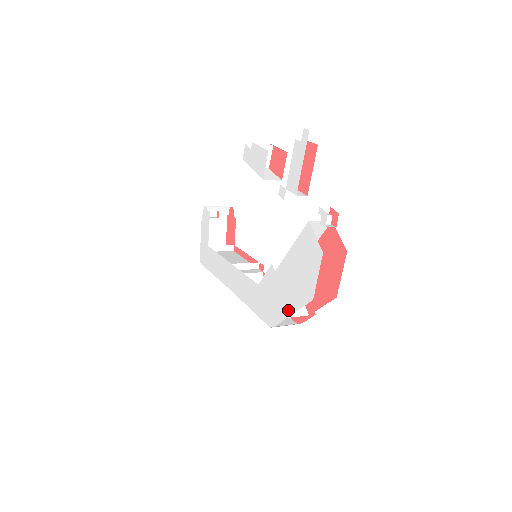
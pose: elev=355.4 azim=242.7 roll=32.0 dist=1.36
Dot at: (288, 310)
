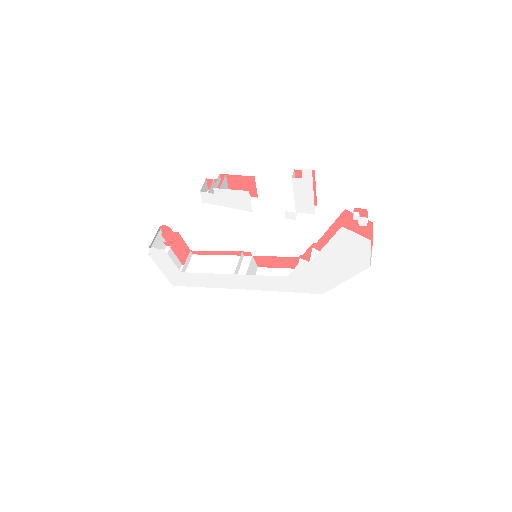
Dot at: (340, 280)
